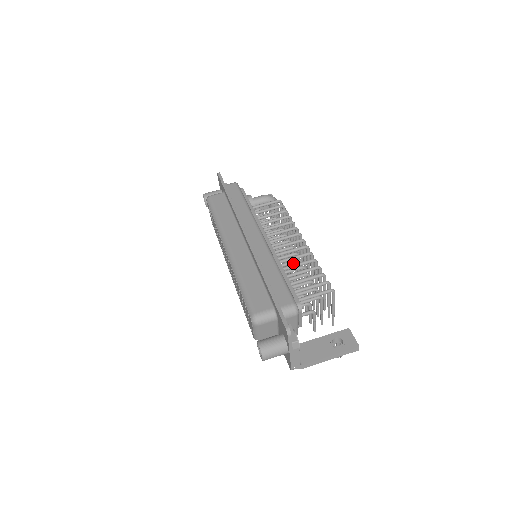
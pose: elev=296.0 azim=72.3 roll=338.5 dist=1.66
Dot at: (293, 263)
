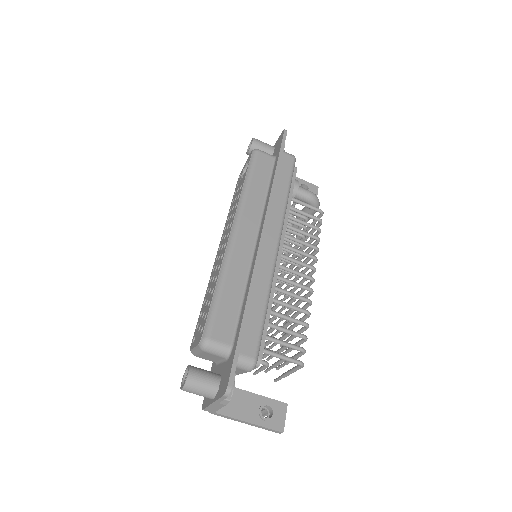
Dot at: (286, 295)
